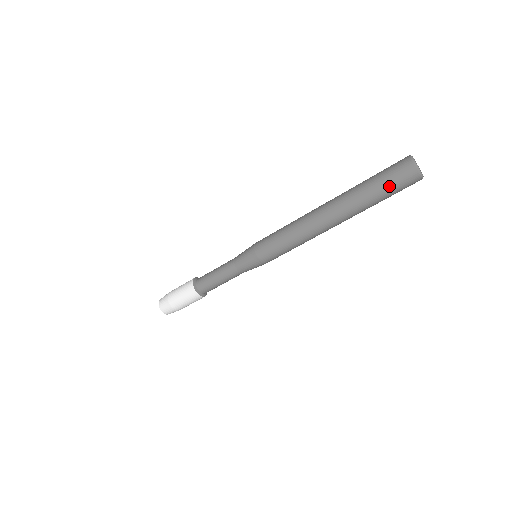
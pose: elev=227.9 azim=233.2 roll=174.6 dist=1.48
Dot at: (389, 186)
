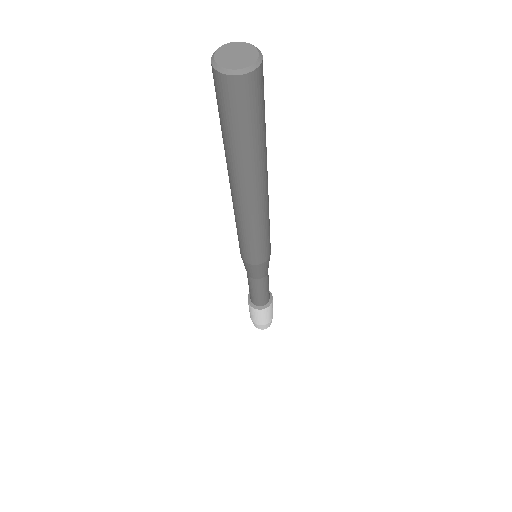
Dot at: (231, 120)
